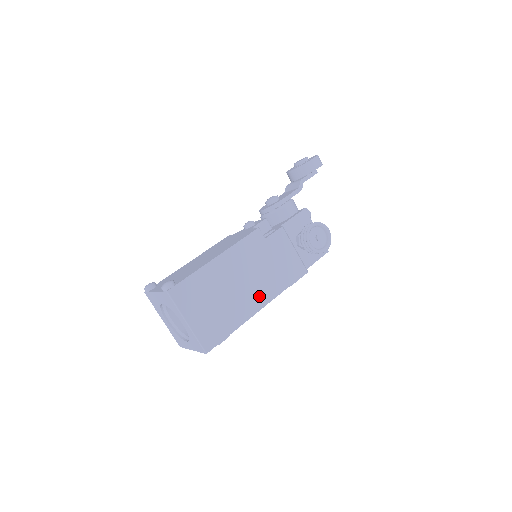
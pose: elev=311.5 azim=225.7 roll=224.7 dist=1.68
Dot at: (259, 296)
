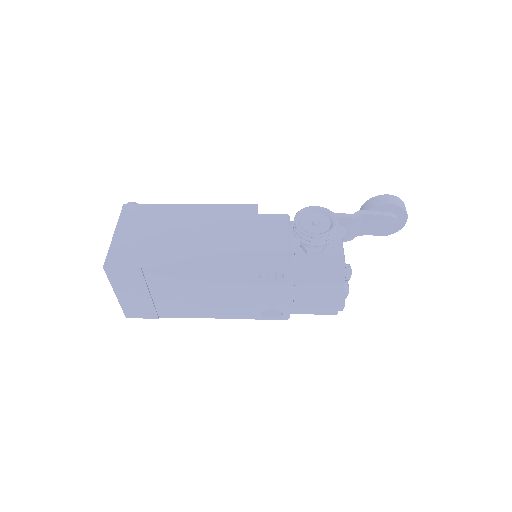
Dot at: (205, 255)
